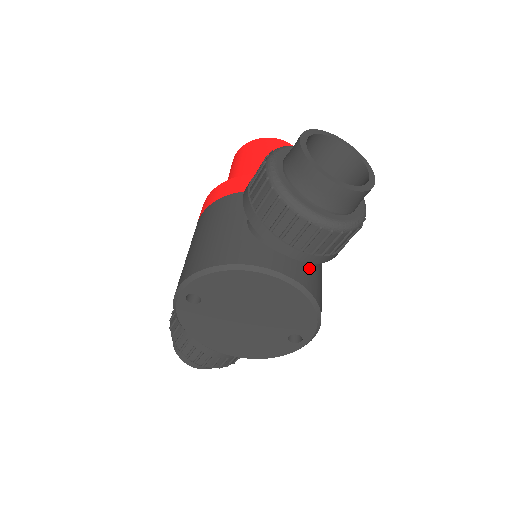
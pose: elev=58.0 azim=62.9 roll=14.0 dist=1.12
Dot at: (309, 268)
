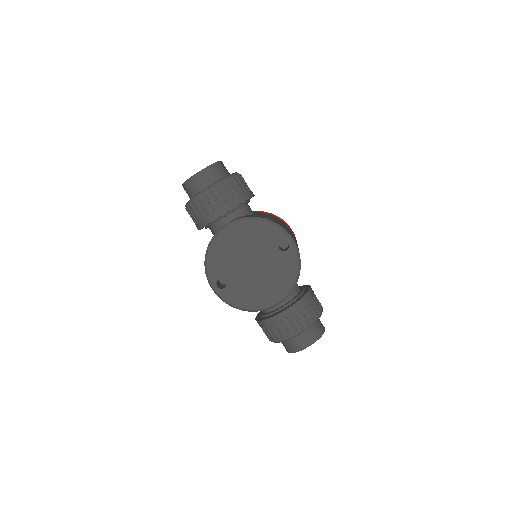
Dot at: occluded
